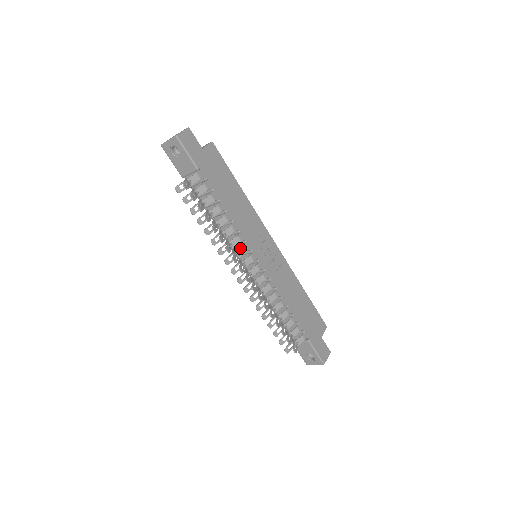
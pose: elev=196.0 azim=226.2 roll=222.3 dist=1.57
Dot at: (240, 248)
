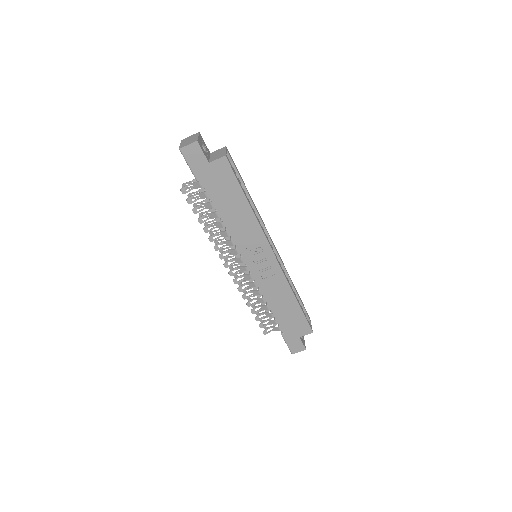
Dot at: (232, 249)
